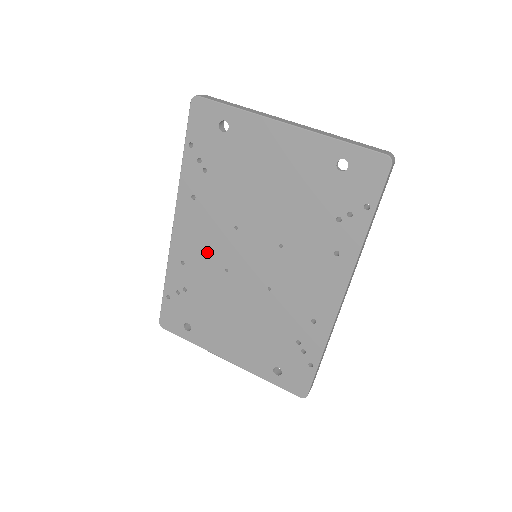
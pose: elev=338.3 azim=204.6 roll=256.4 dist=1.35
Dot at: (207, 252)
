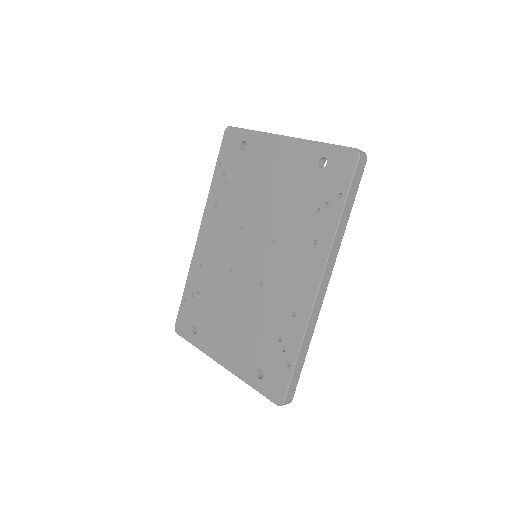
Dot at: (219, 254)
